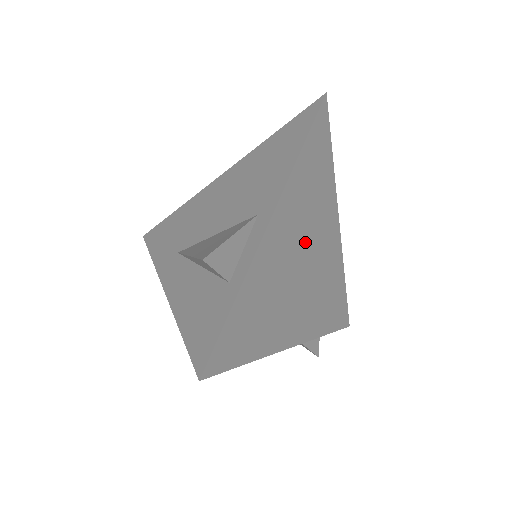
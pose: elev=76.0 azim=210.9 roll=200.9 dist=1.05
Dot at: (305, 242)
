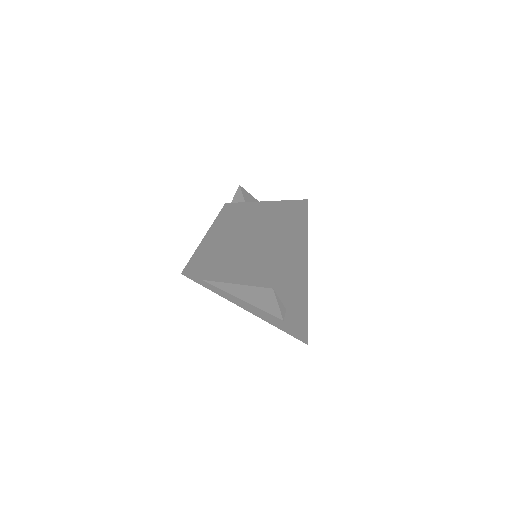
Dot at: (287, 239)
